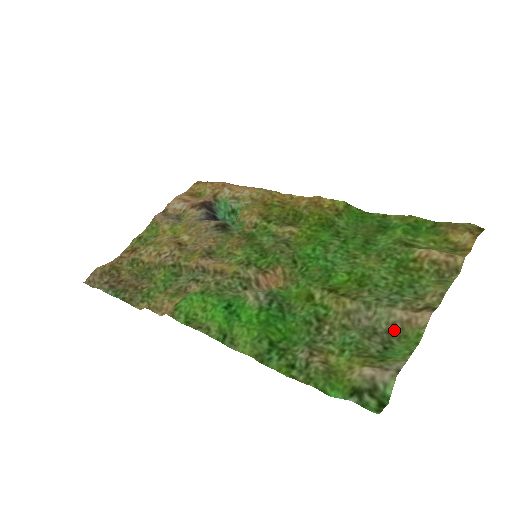
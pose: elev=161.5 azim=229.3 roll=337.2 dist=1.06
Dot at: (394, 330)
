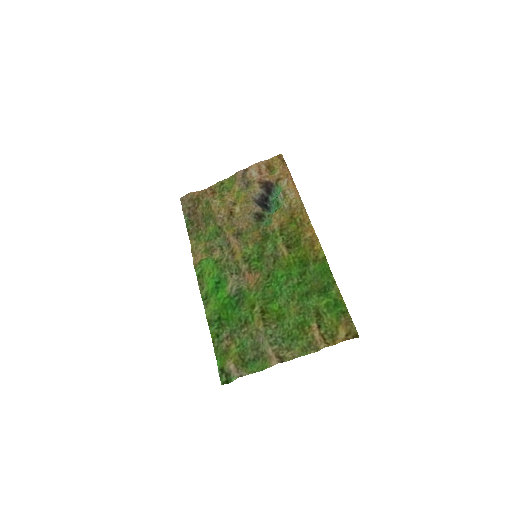
Dot at: (264, 355)
